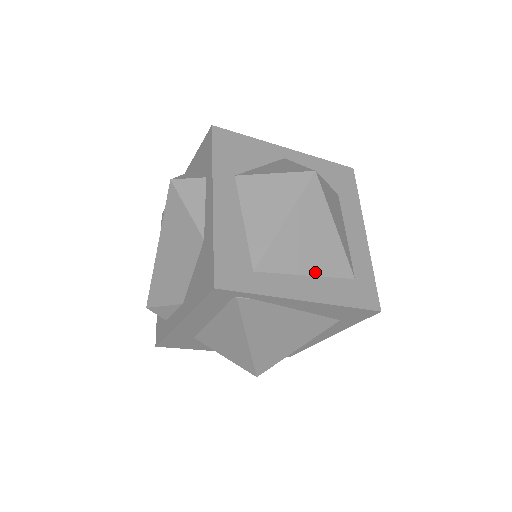
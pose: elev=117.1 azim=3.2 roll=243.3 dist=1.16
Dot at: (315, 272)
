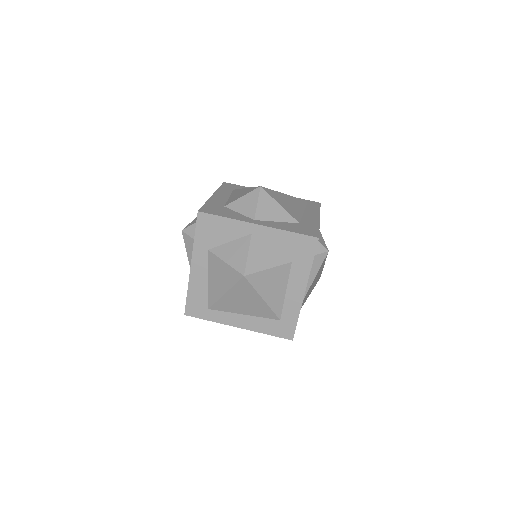
Dot at: (249, 314)
